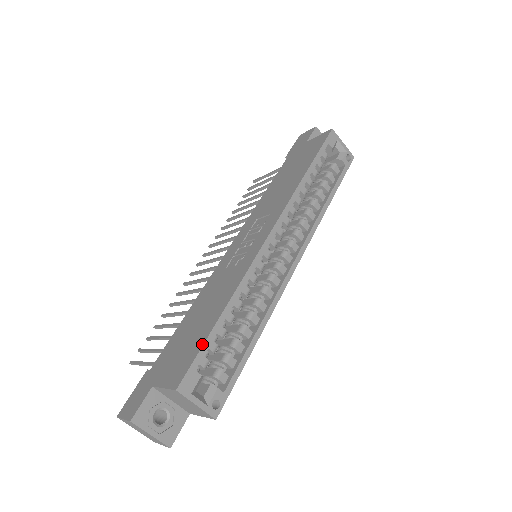
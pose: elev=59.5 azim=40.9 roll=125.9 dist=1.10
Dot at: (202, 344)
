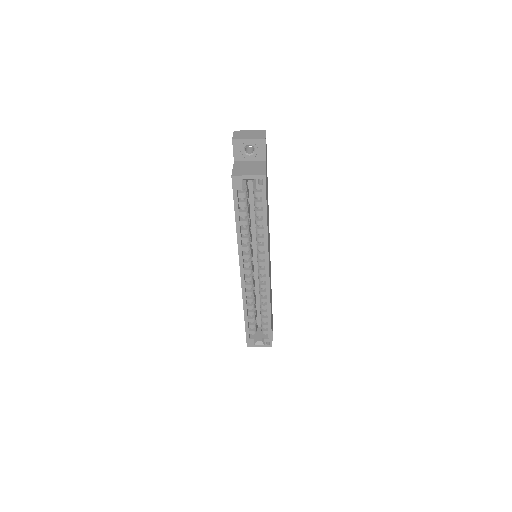
Dot at: (245, 330)
